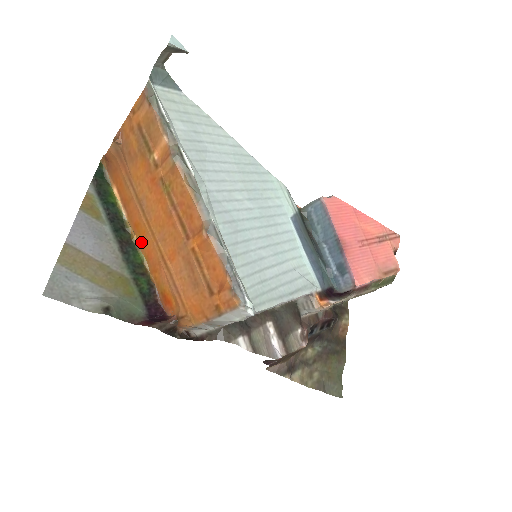
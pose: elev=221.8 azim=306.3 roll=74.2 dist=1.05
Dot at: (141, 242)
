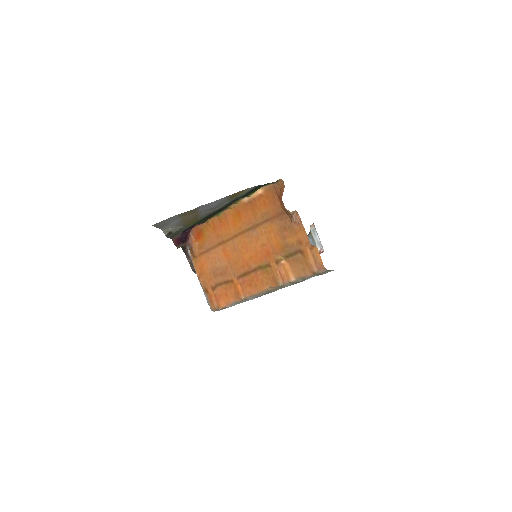
Dot at: (229, 216)
